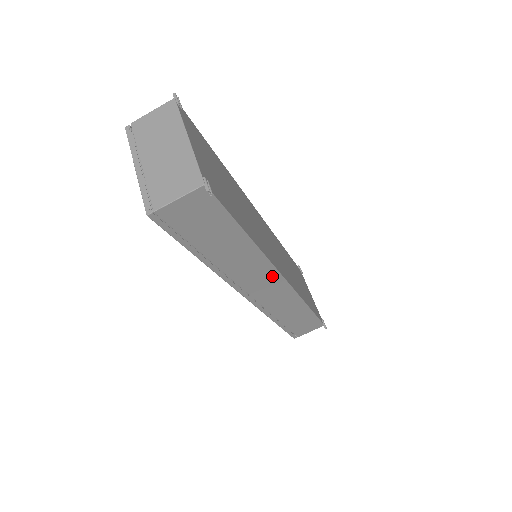
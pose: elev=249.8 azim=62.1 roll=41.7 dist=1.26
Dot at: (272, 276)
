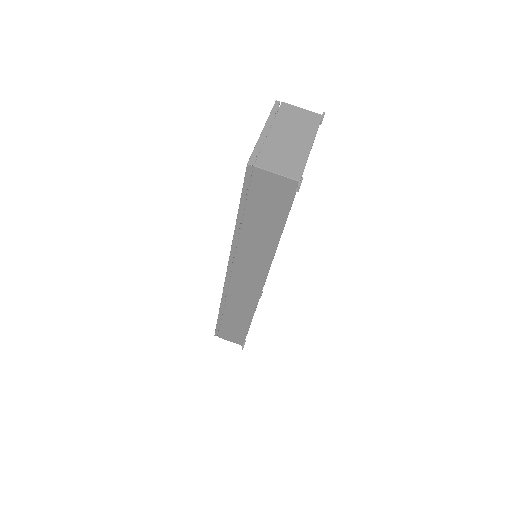
Dot at: (259, 277)
